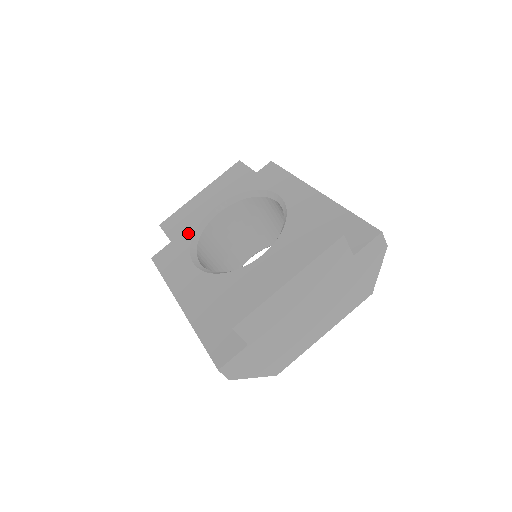
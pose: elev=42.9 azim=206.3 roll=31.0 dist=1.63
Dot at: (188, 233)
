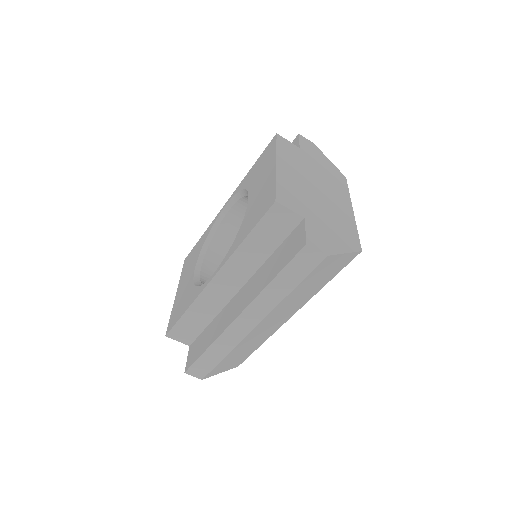
Dot at: (191, 293)
